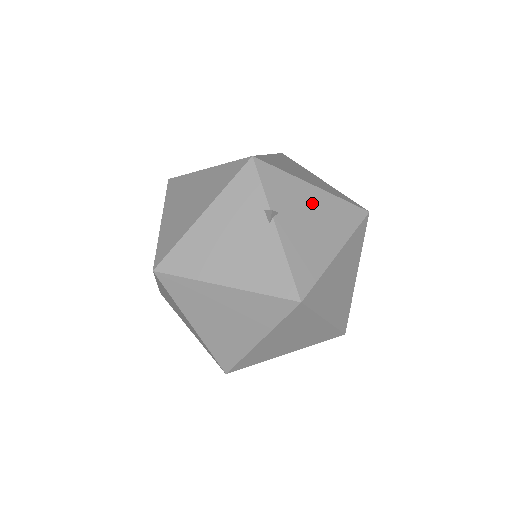
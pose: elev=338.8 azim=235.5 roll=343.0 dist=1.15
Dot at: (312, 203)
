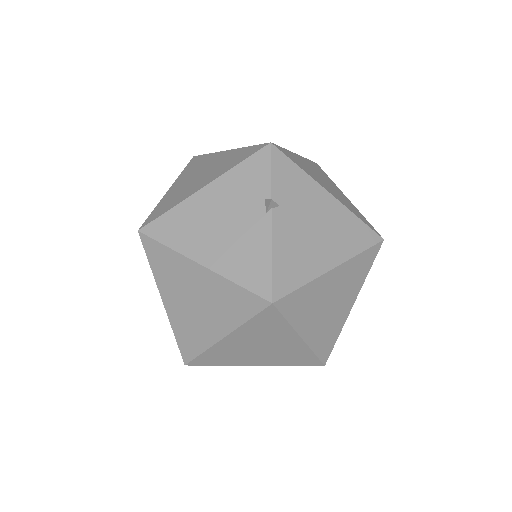
Dot at: (321, 209)
